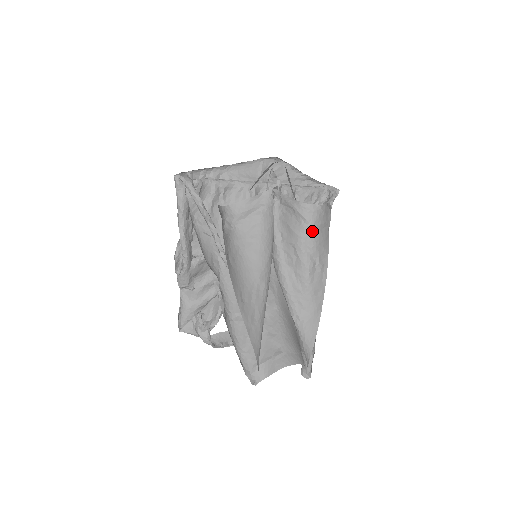
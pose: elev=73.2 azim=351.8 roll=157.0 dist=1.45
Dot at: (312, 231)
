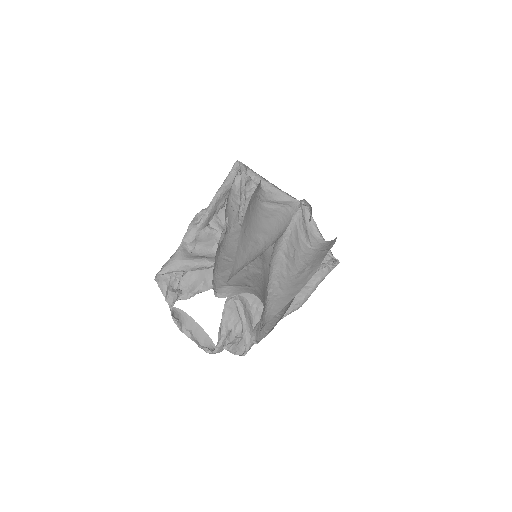
Dot at: (313, 252)
